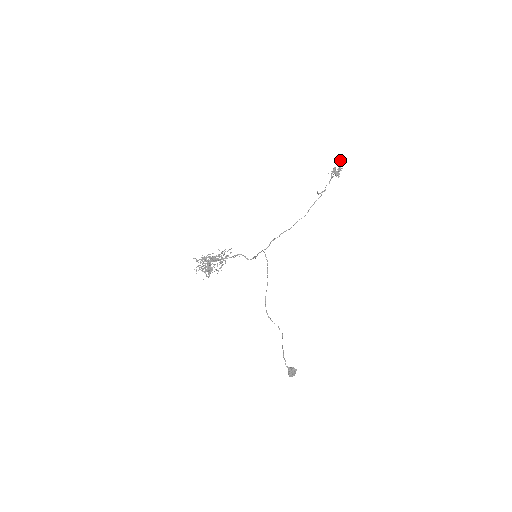
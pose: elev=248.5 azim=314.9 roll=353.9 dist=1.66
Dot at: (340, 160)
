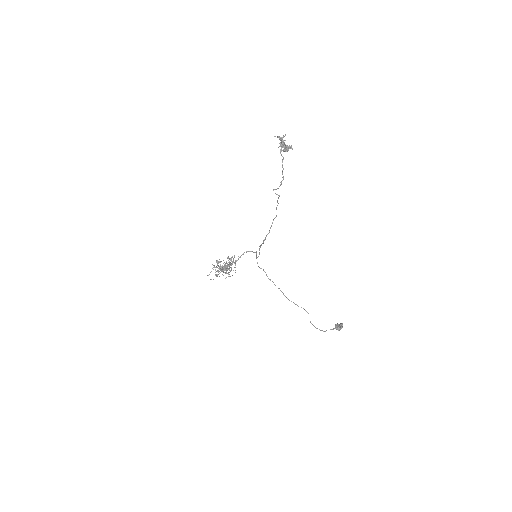
Dot at: occluded
